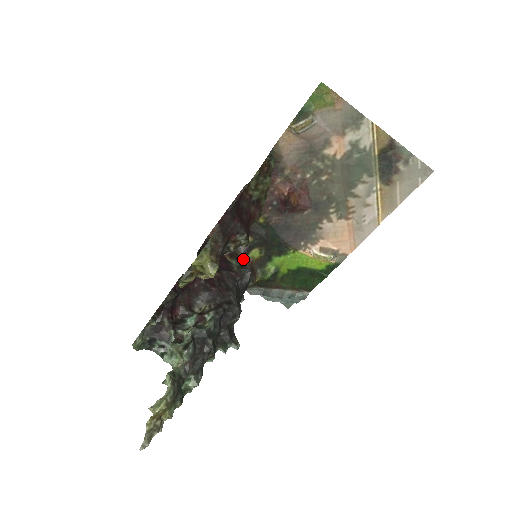
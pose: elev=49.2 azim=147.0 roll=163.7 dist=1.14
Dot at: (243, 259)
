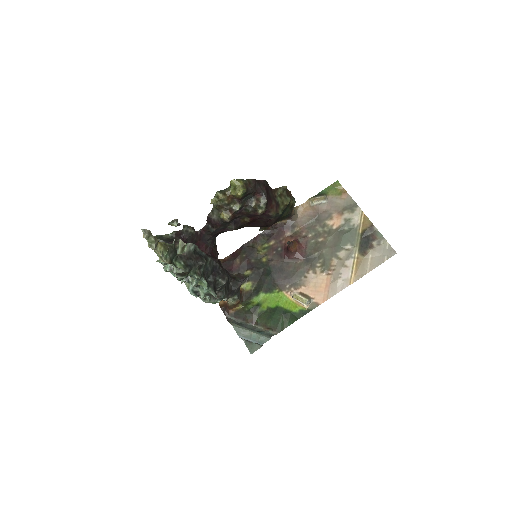
Dot at: occluded
